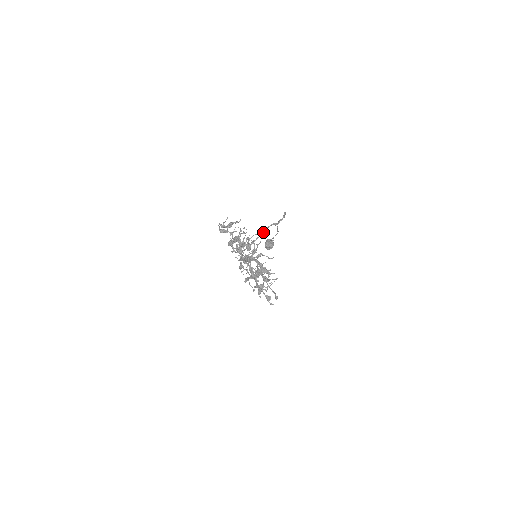
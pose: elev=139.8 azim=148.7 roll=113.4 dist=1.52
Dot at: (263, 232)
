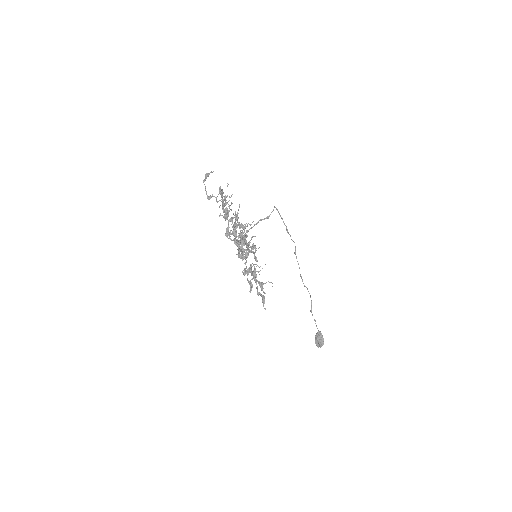
Dot at: (256, 223)
